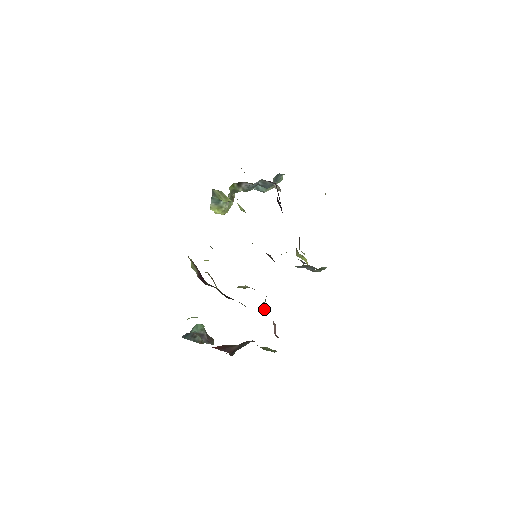
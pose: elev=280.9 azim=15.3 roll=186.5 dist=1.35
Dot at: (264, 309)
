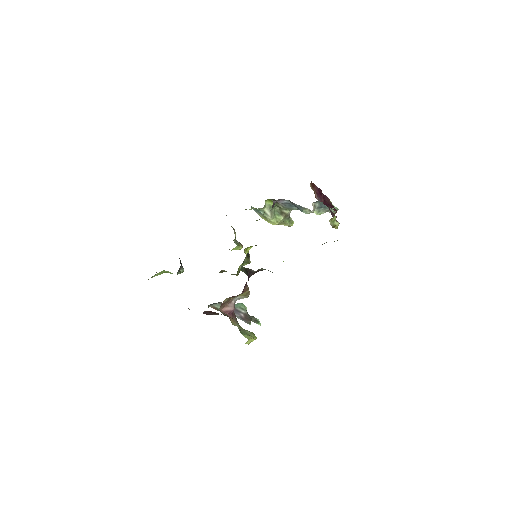
Dot at: occluded
